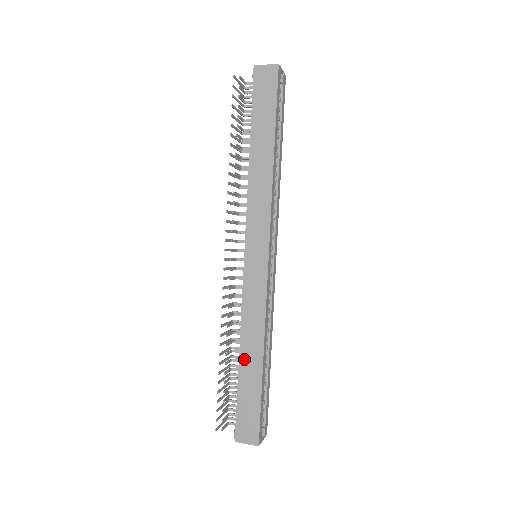
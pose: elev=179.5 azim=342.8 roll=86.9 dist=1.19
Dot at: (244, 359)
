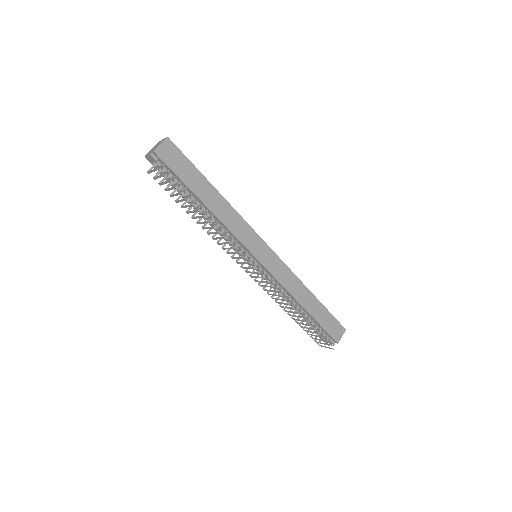
Dot at: (307, 306)
